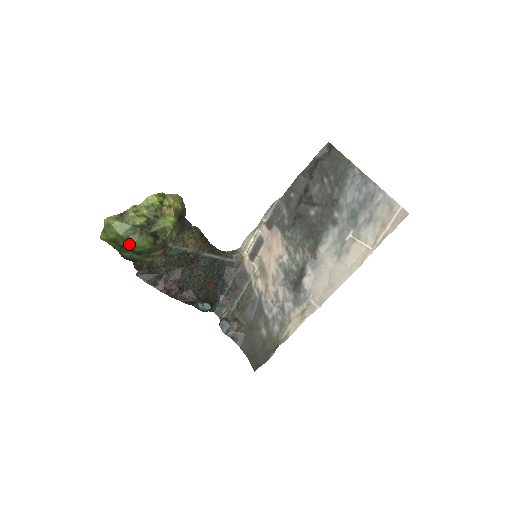
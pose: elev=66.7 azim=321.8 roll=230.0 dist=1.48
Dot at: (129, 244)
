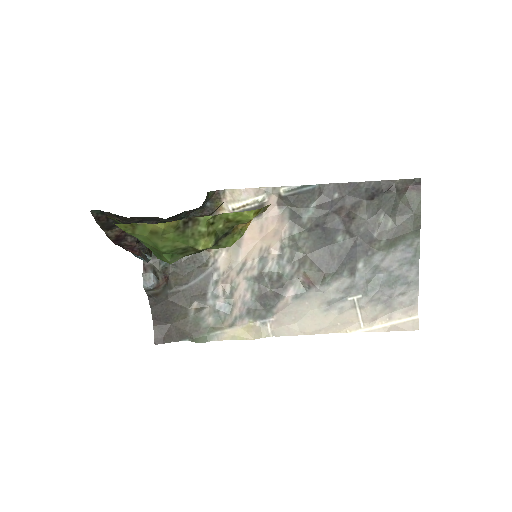
Dot at: (156, 252)
